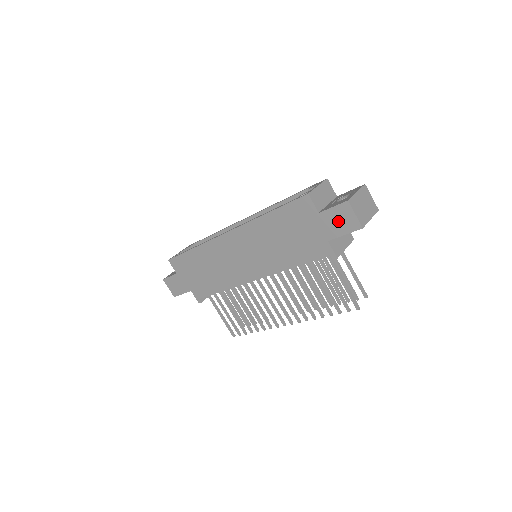
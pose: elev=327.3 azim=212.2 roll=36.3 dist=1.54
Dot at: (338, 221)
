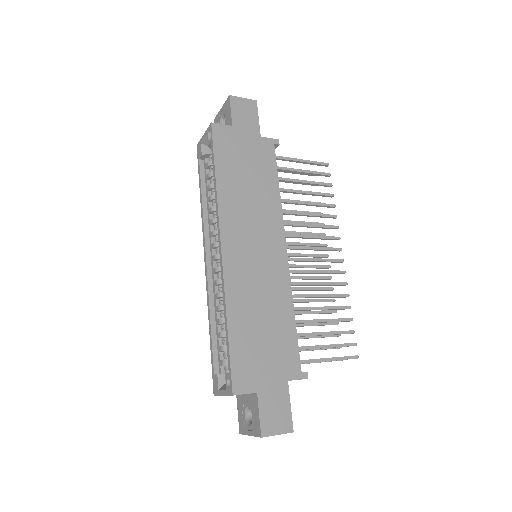
Dot at: (245, 115)
